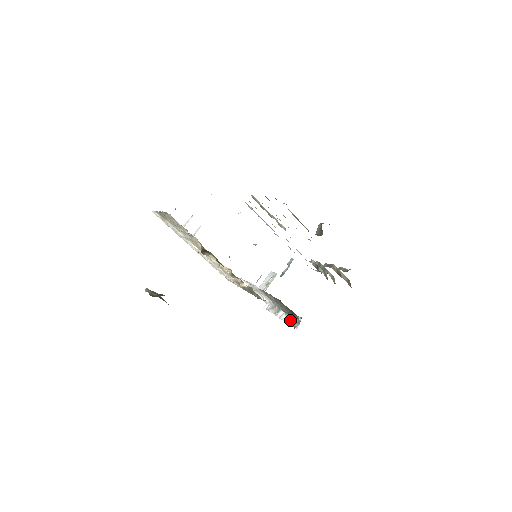
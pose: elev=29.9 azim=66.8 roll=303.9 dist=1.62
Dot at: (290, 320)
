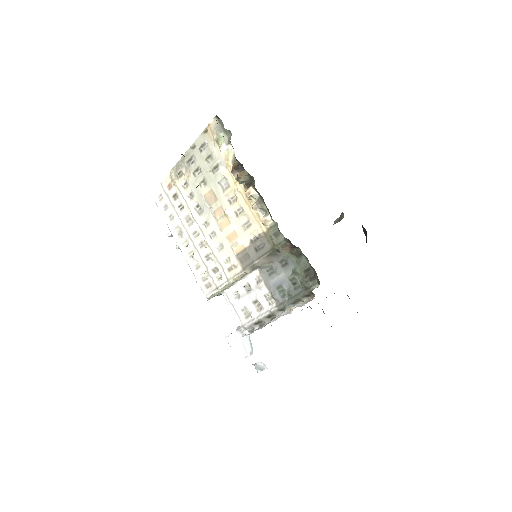
Dot at: (297, 305)
